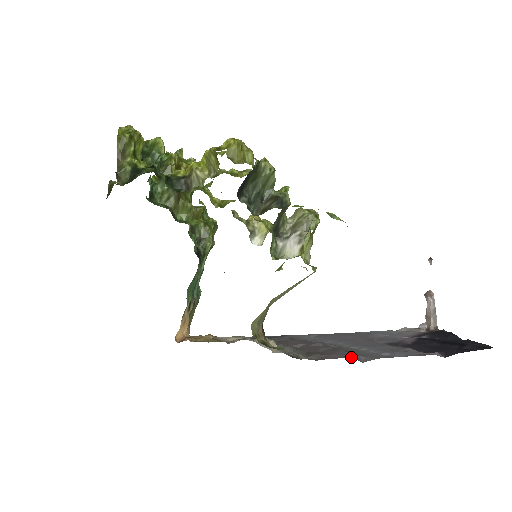
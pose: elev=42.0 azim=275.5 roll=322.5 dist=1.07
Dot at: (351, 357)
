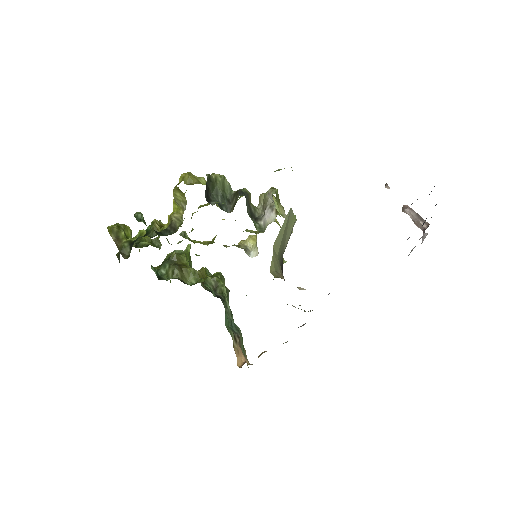
Dot at: occluded
